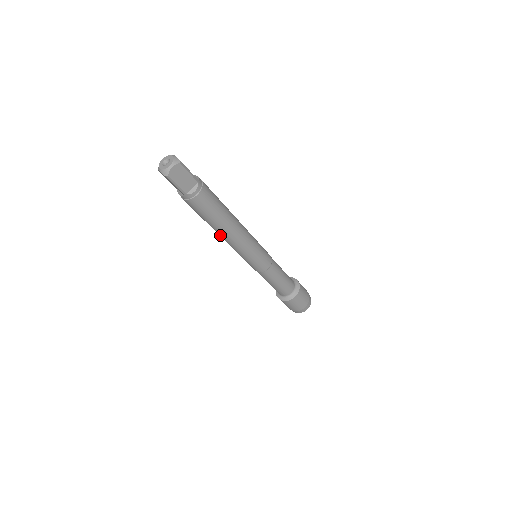
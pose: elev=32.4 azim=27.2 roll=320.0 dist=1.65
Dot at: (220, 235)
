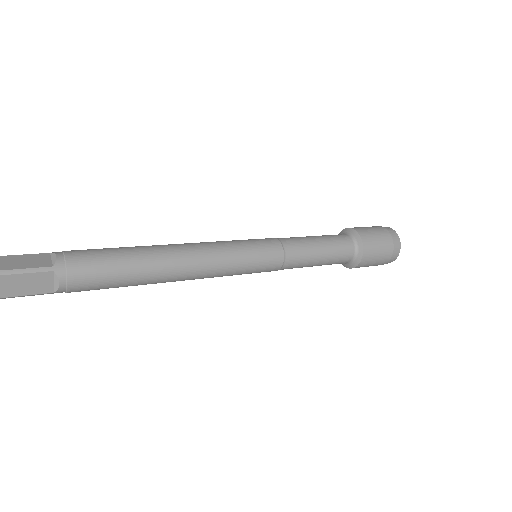
Dot at: occluded
